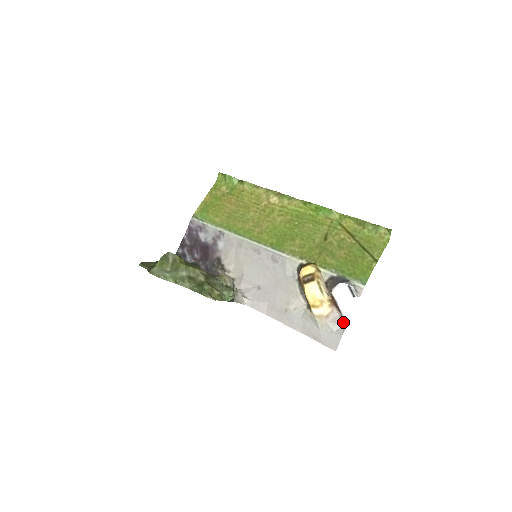
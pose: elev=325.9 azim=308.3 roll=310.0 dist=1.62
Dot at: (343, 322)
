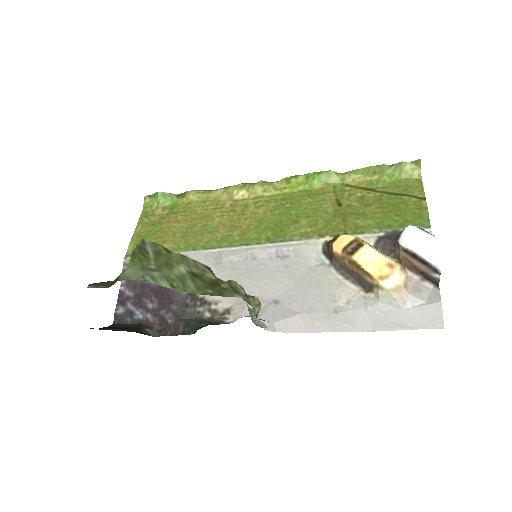
Dot at: (429, 286)
